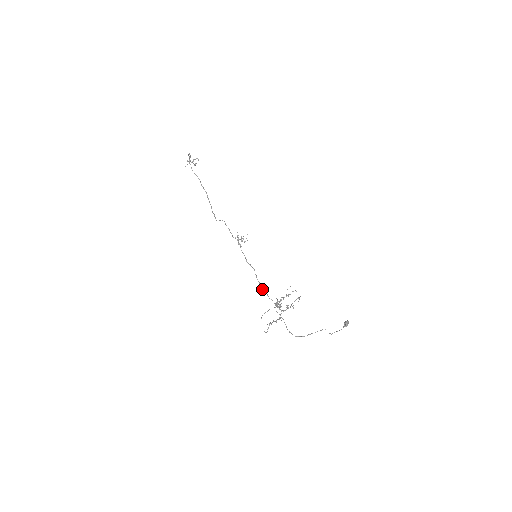
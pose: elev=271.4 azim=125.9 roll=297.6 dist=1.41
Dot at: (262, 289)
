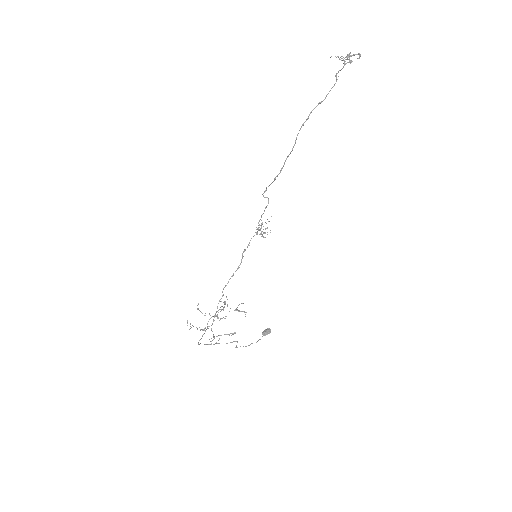
Dot at: occluded
